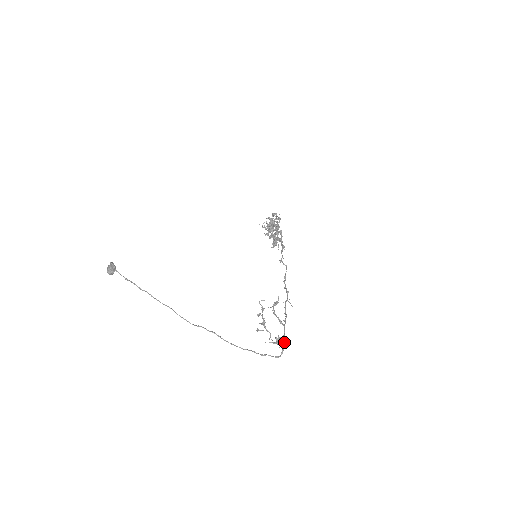
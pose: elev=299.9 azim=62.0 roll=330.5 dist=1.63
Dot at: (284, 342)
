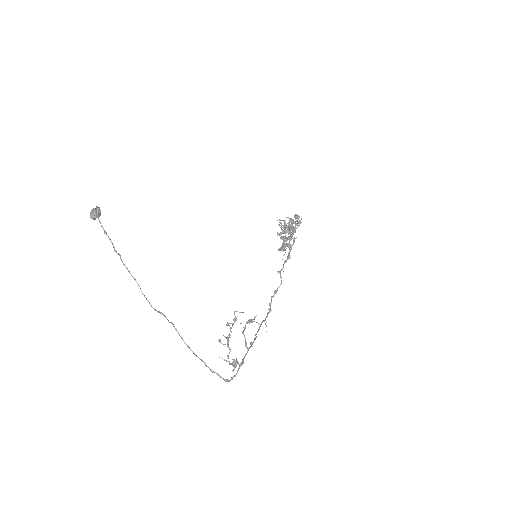
Dot at: (239, 368)
